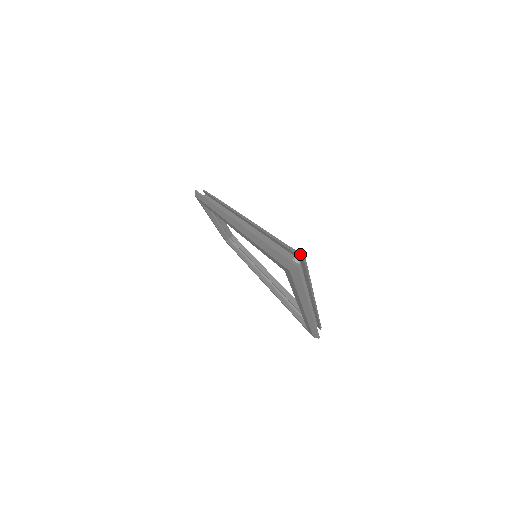
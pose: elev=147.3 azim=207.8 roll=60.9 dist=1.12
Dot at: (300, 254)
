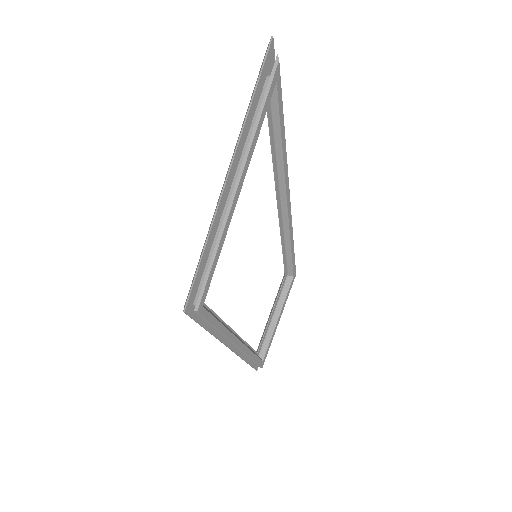
Dot at: occluded
